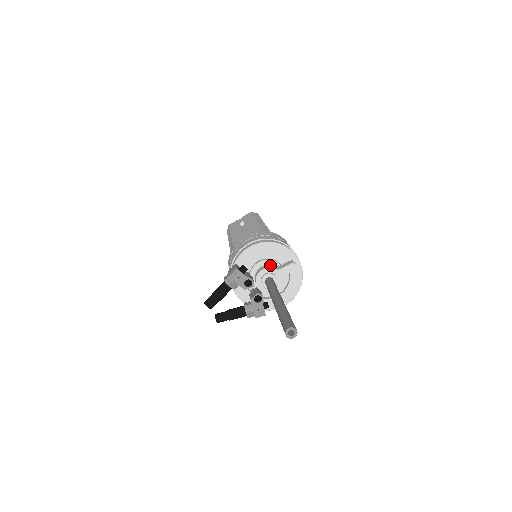
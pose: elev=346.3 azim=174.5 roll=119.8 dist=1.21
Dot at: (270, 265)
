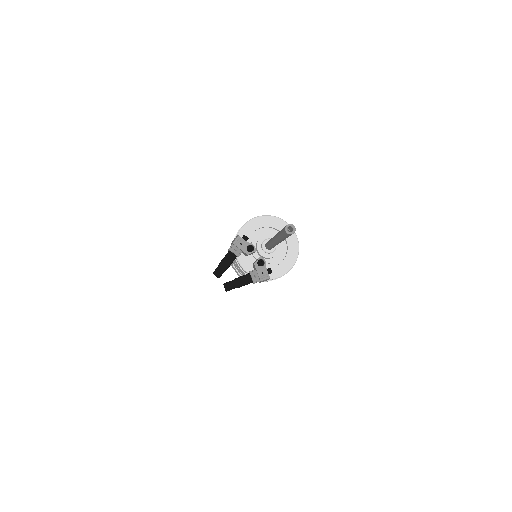
Dot at: occluded
